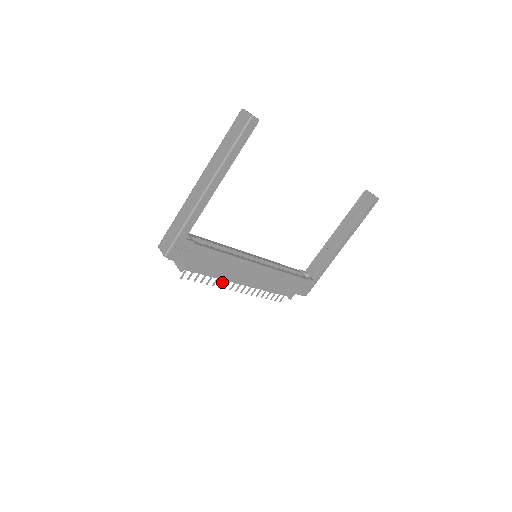
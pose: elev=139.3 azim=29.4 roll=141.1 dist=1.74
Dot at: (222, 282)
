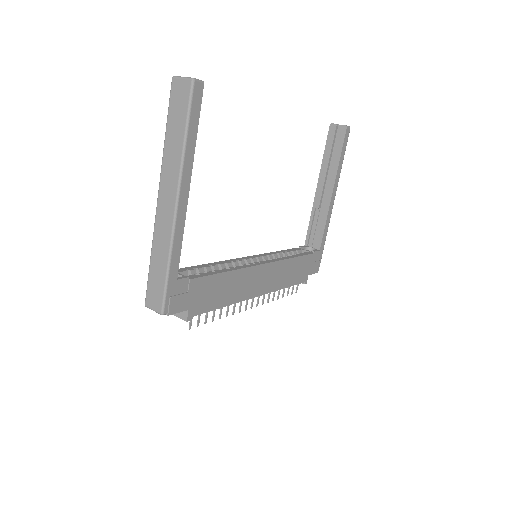
Dot at: (234, 306)
